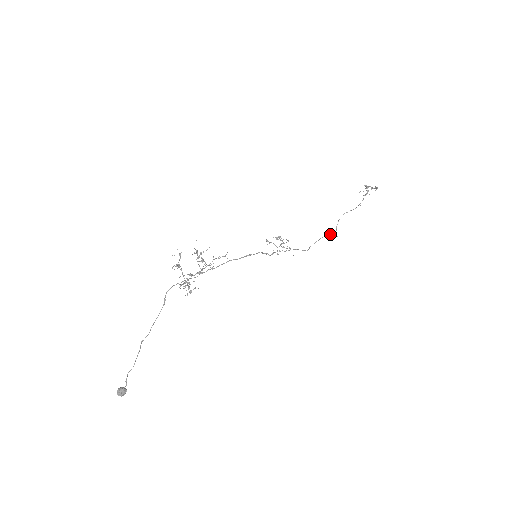
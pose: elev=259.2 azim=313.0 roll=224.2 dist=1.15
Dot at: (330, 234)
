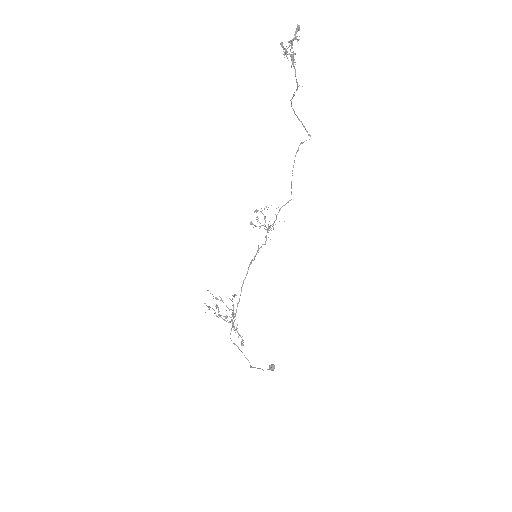
Dot at: (298, 150)
